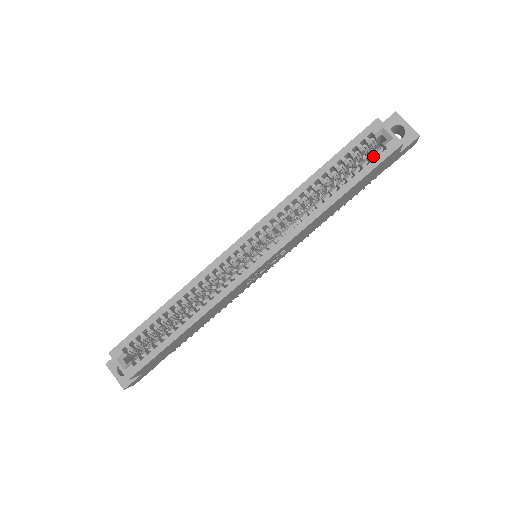
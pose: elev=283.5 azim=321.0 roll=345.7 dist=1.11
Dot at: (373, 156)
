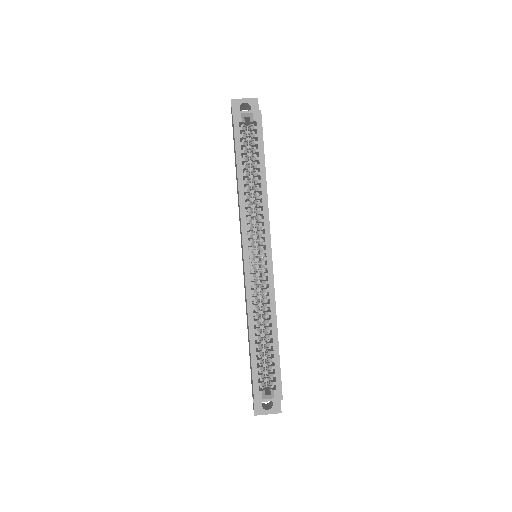
Dot at: (253, 133)
